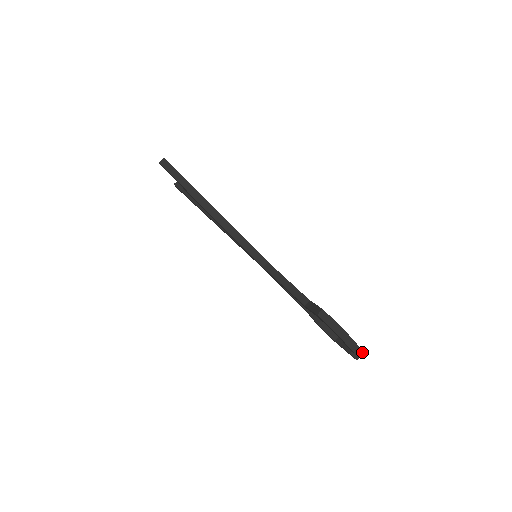
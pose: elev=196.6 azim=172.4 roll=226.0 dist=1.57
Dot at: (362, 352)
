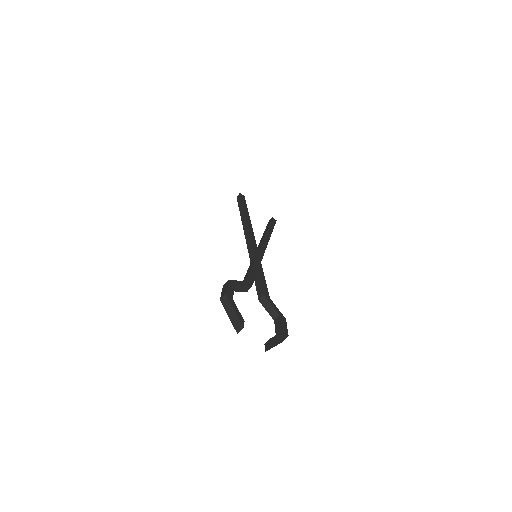
Dot at: (241, 326)
